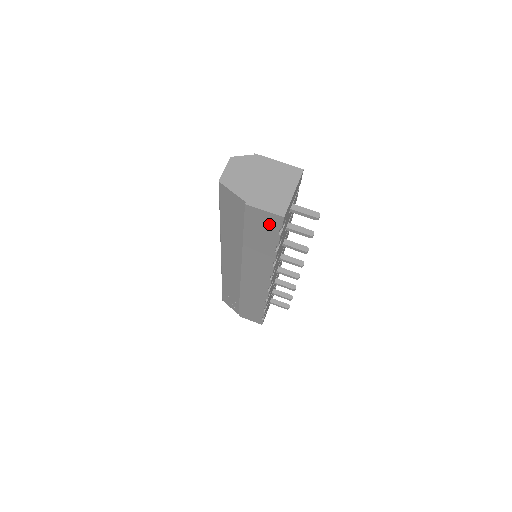
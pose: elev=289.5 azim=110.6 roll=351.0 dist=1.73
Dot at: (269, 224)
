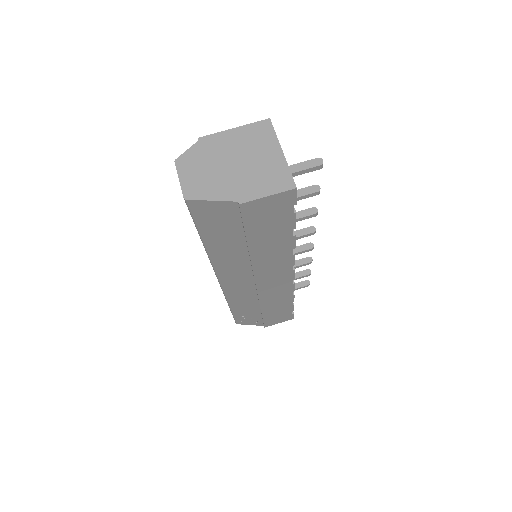
Dot at: (278, 209)
